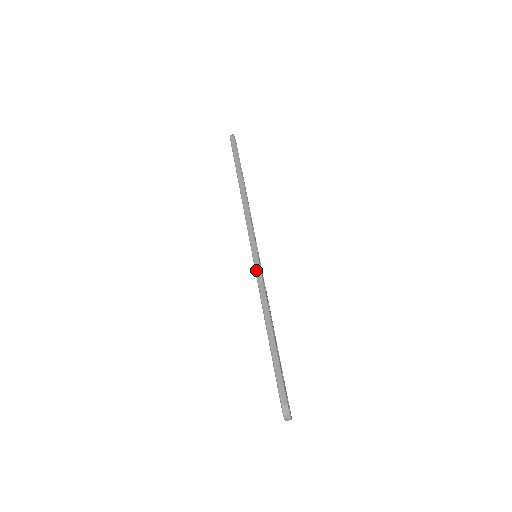
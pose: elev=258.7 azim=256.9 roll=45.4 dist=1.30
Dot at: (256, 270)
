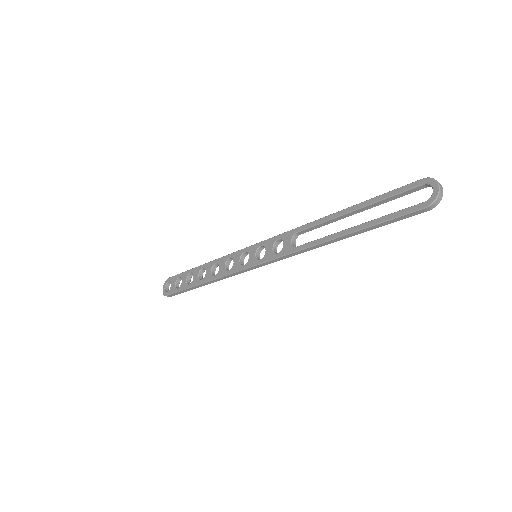
Dot at: (237, 273)
